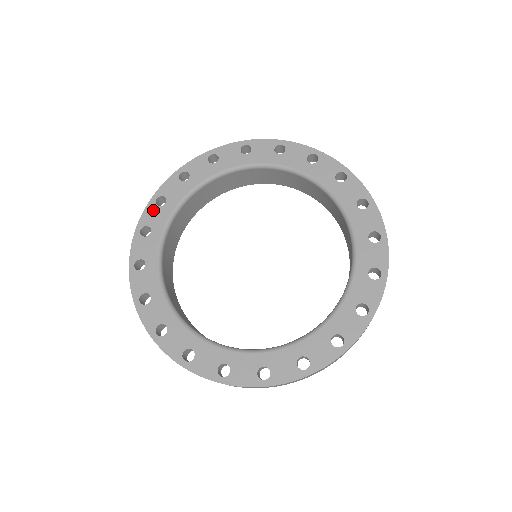
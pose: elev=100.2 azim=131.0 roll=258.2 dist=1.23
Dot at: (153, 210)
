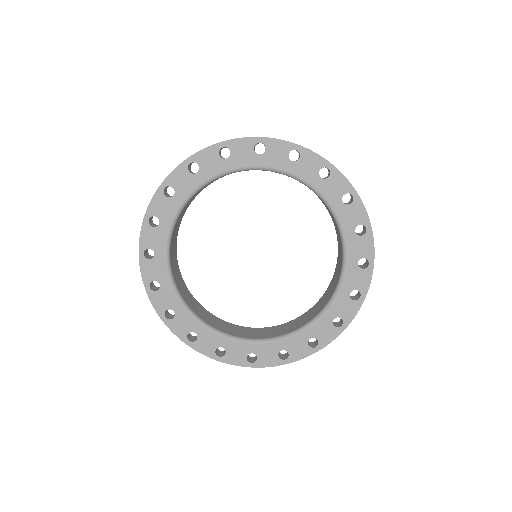
Dot at: (148, 265)
